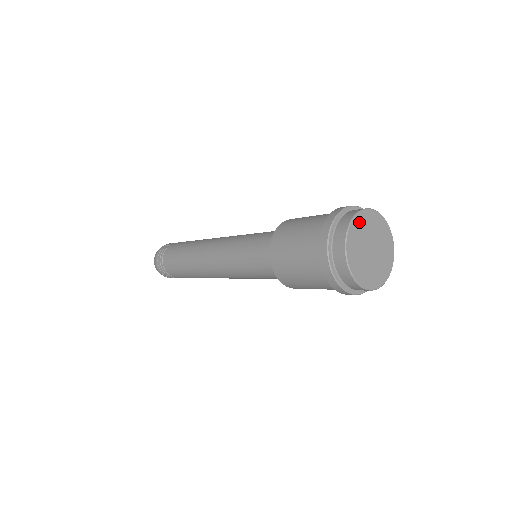
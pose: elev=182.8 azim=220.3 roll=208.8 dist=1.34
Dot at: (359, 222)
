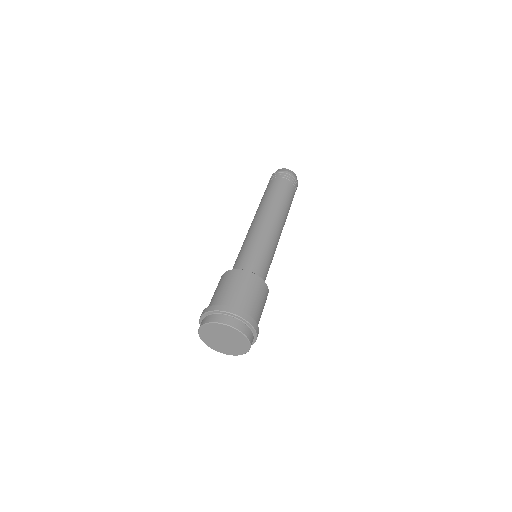
Dot at: (204, 336)
